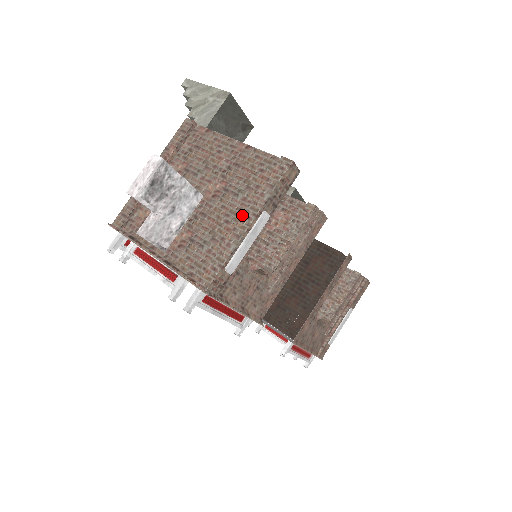
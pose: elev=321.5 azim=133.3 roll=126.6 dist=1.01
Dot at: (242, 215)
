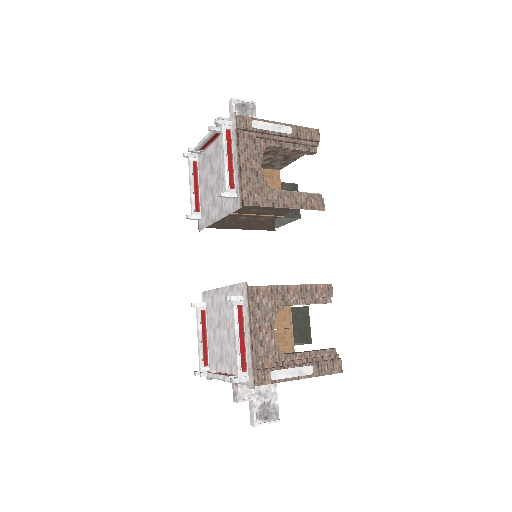
Dot at: occluded
